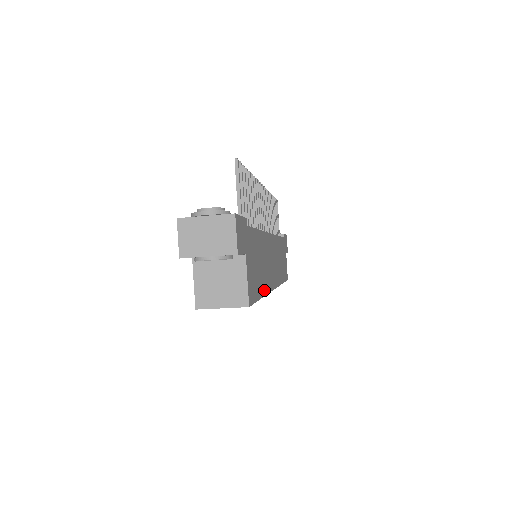
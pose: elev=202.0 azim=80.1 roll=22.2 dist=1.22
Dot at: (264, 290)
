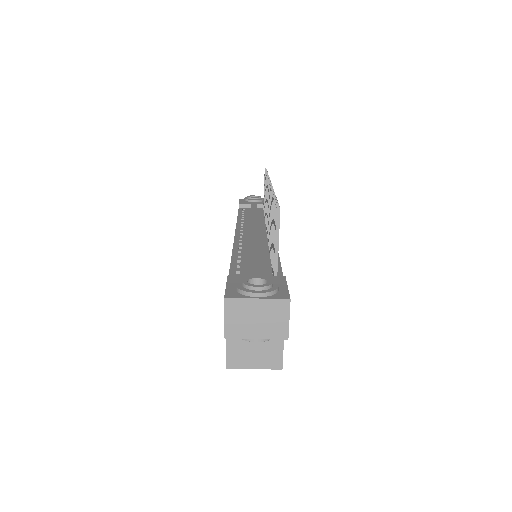
Dot at: occluded
